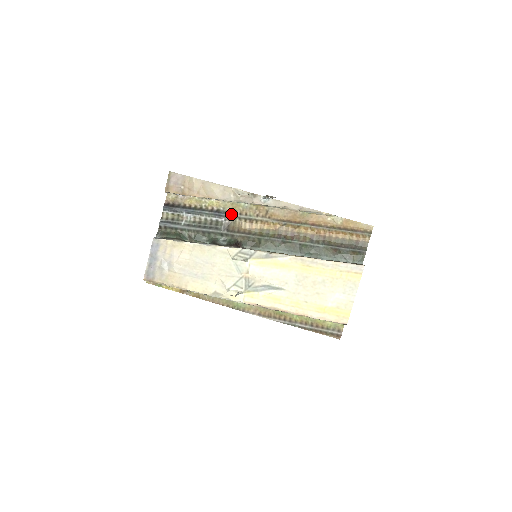
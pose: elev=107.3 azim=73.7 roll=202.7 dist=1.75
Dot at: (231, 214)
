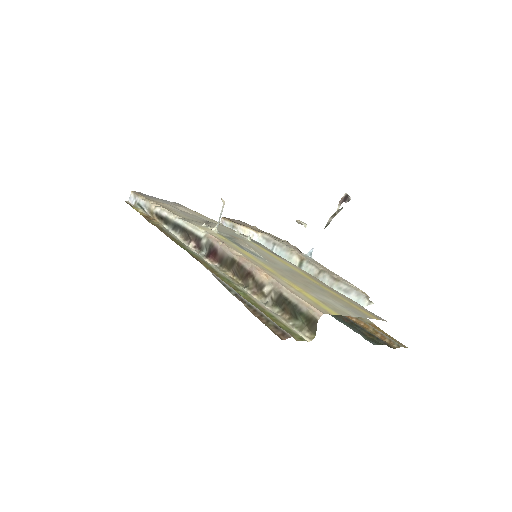
Dot at: occluded
